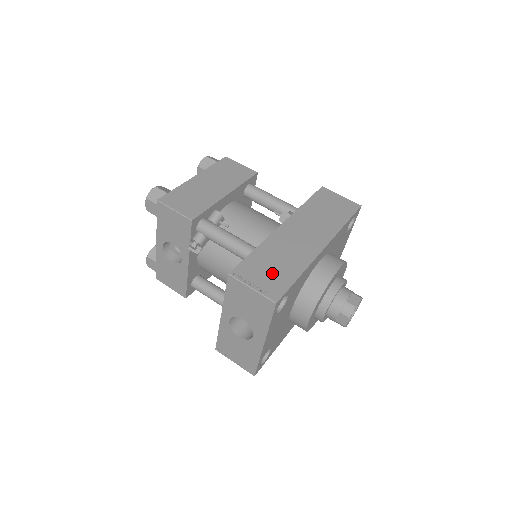
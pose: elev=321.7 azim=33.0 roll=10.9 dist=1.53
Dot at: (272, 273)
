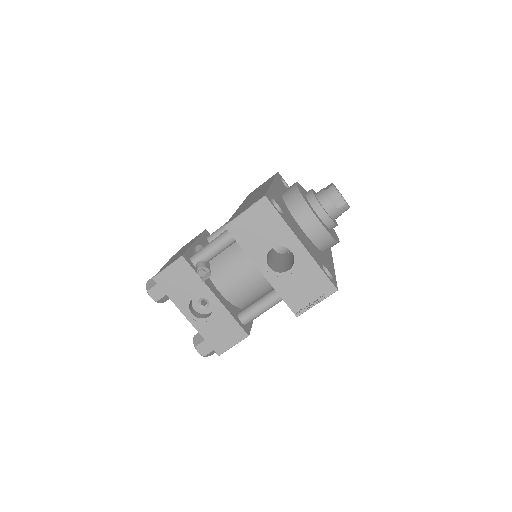
Dot at: occluded
